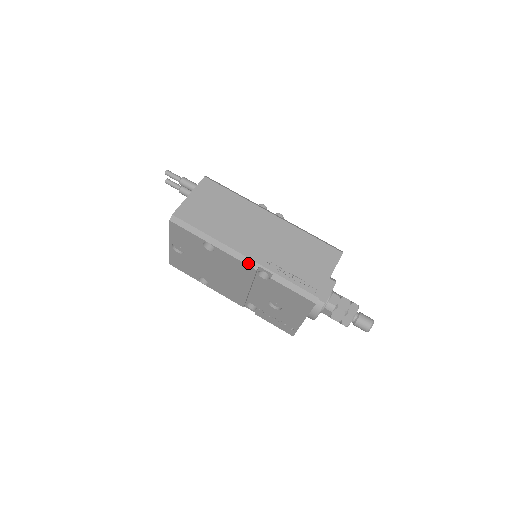
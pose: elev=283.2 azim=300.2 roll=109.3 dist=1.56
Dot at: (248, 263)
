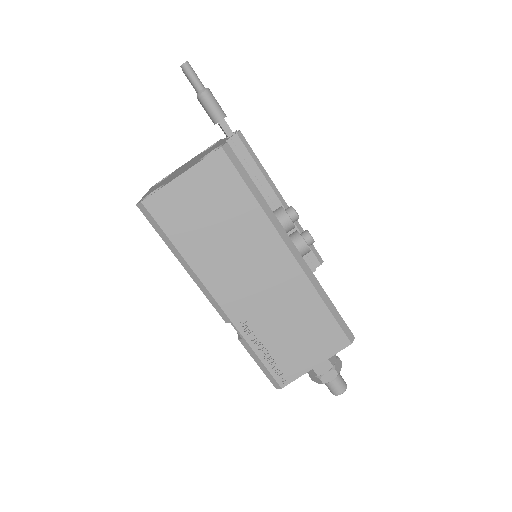
Dot at: (219, 311)
